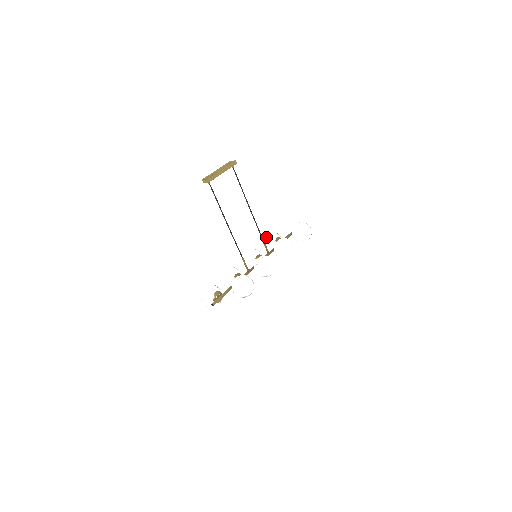
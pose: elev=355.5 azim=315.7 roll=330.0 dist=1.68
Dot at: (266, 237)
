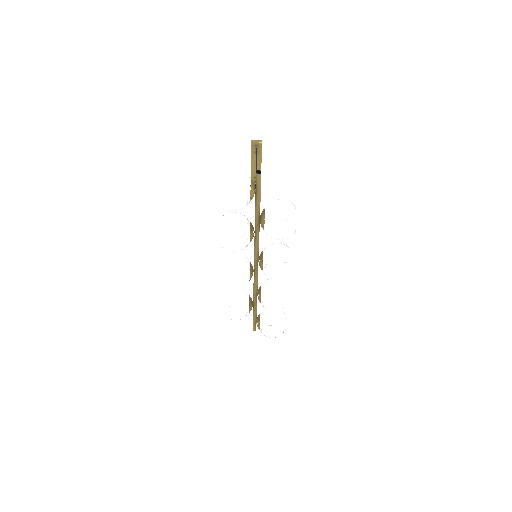
Dot at: occluded
